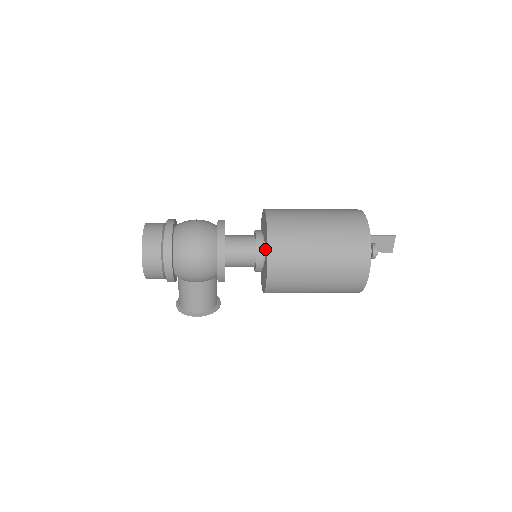
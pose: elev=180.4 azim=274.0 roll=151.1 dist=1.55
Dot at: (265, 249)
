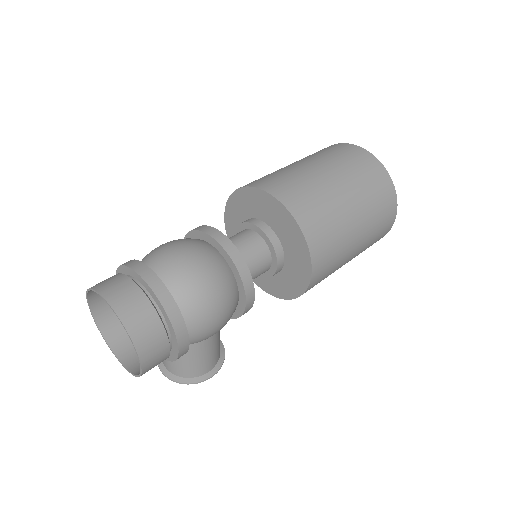
Dot at: (286, 245)
